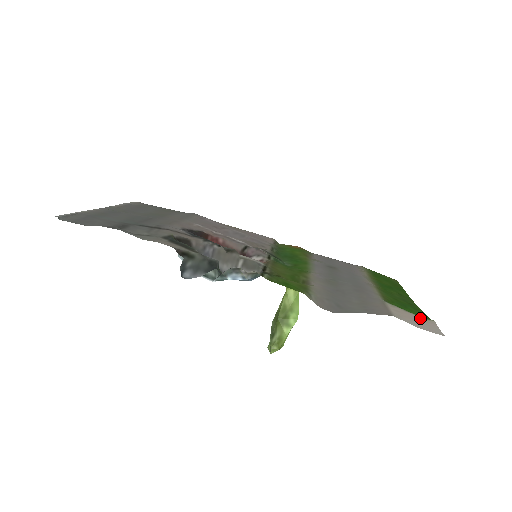
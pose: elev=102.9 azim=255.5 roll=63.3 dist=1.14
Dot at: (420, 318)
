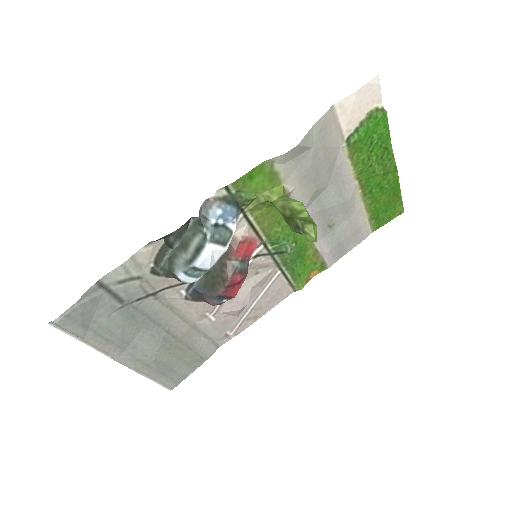
Dot at: (368, 109)
